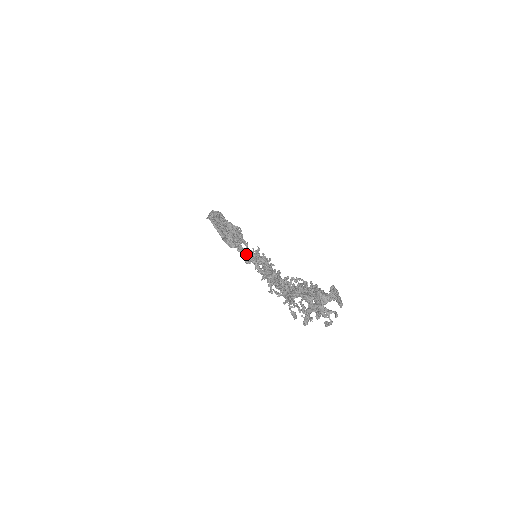
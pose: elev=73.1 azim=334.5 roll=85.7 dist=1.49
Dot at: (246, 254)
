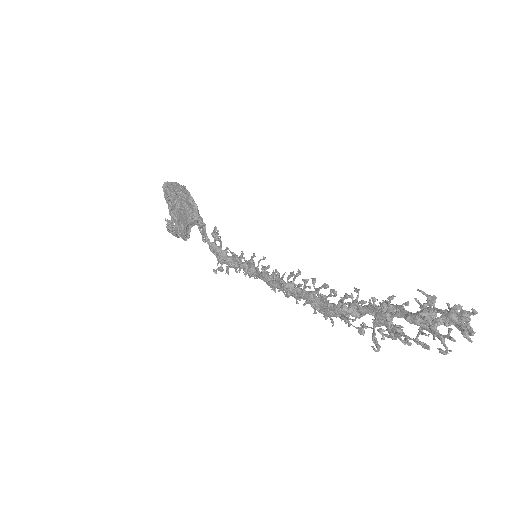
Dot at: occluded
